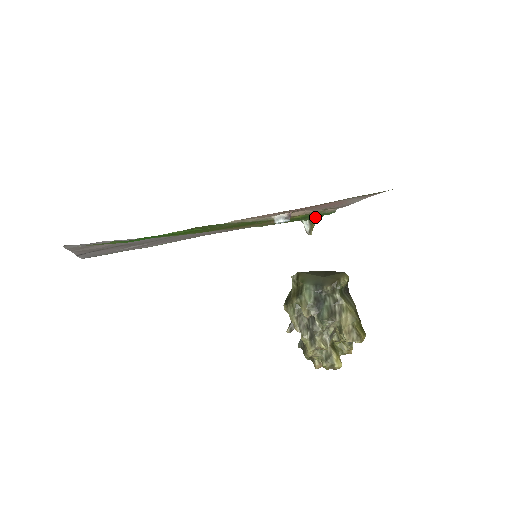
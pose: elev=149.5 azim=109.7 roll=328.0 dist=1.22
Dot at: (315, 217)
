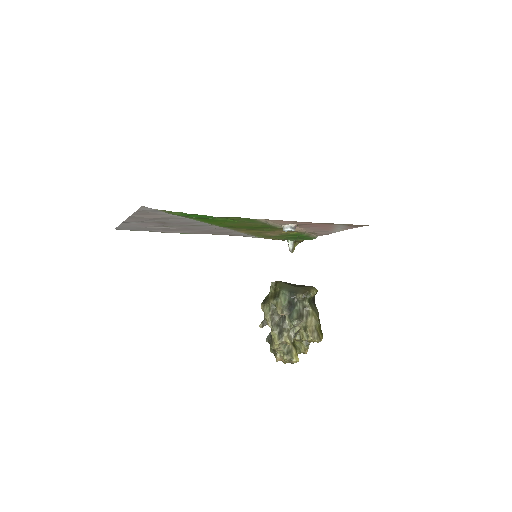
Dot at: (298, 240)
